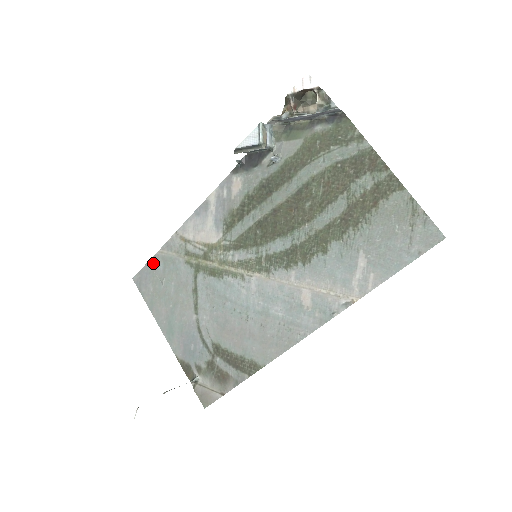
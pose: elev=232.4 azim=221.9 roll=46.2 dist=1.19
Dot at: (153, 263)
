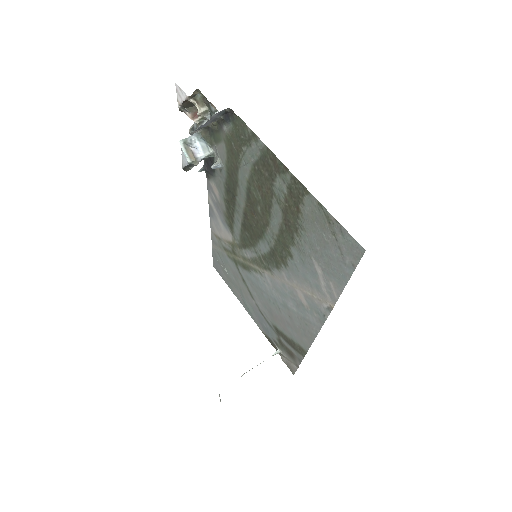
Dot at: (215, 255)
